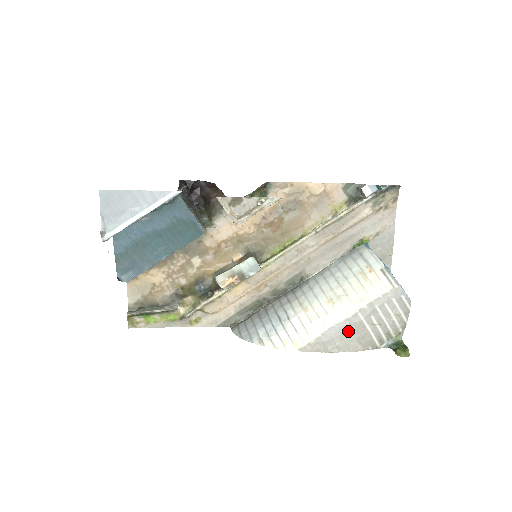
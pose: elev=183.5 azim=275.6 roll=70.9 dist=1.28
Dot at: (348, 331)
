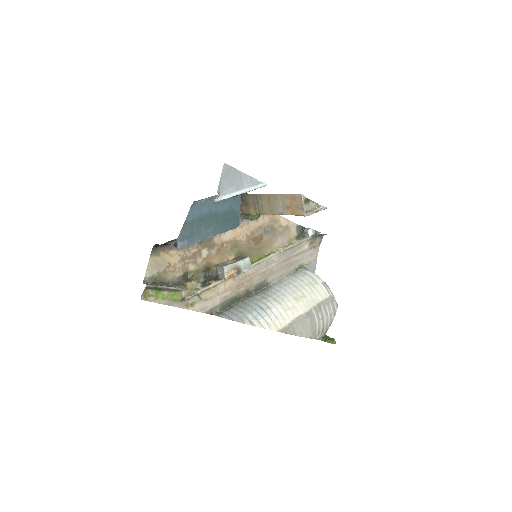
Dot at: (307, 321)
